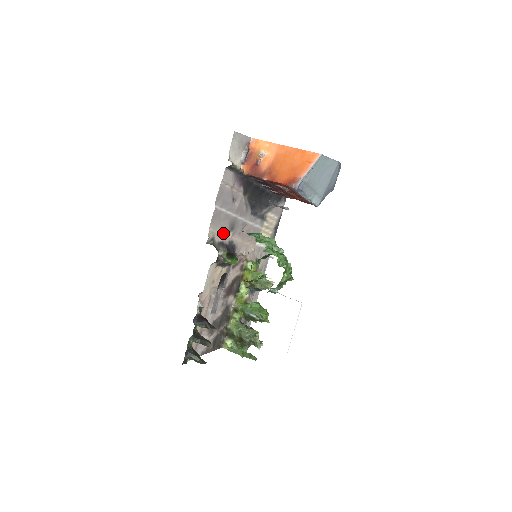
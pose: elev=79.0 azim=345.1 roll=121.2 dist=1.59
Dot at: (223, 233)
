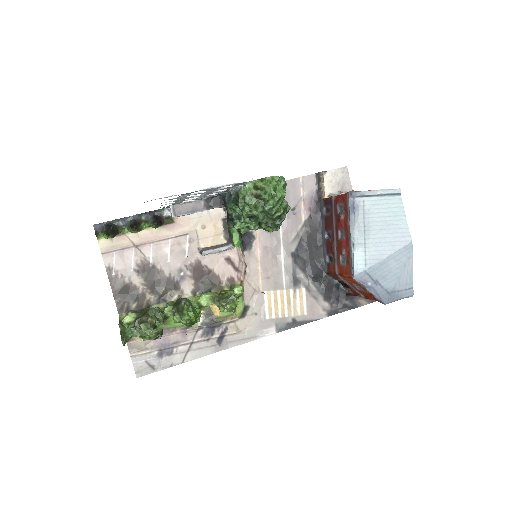
Dot at: occluded
